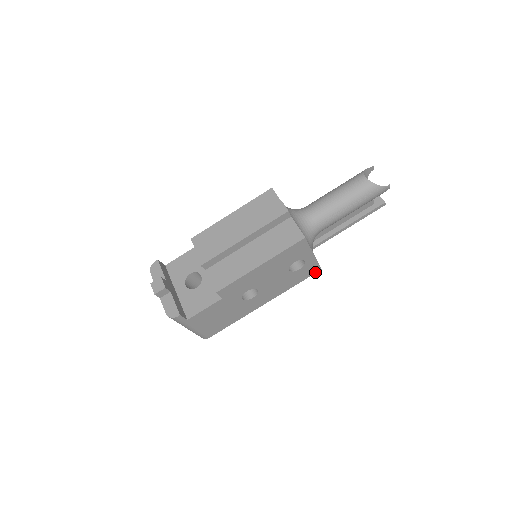
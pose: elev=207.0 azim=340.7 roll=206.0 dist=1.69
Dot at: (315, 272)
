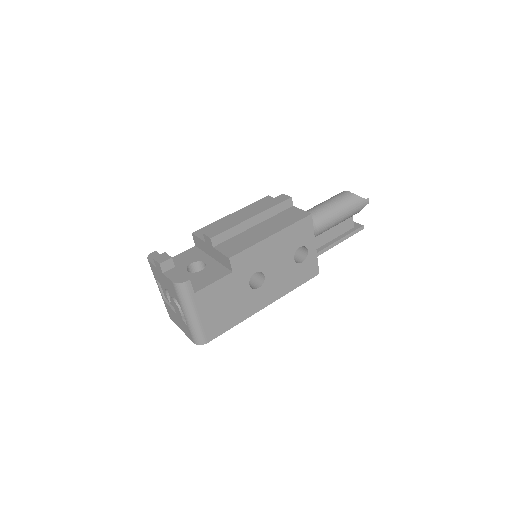
Dot at: (314, 275)
